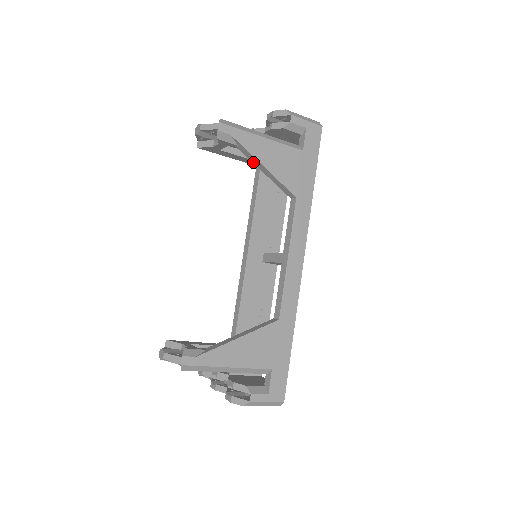
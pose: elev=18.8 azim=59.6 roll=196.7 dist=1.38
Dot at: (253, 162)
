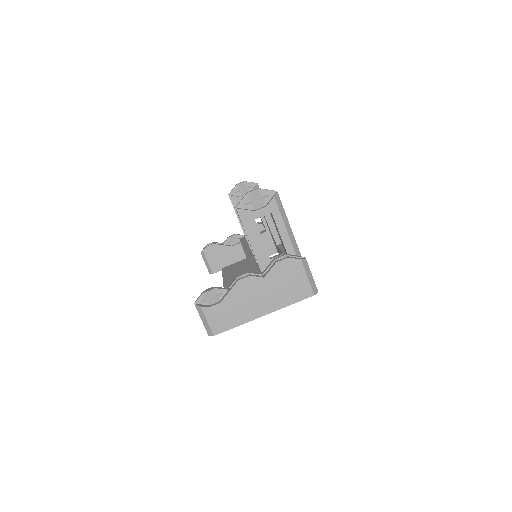
Dot at: occluded
